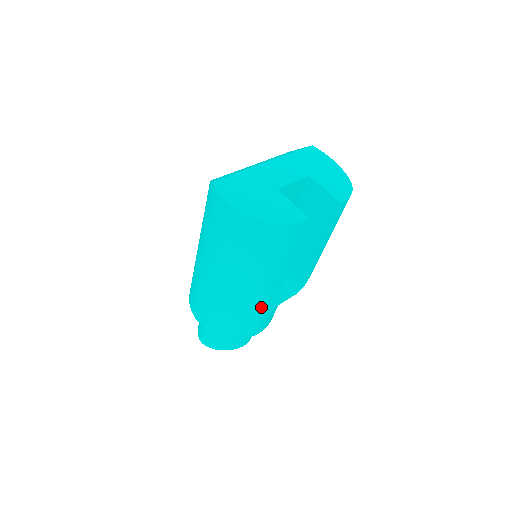
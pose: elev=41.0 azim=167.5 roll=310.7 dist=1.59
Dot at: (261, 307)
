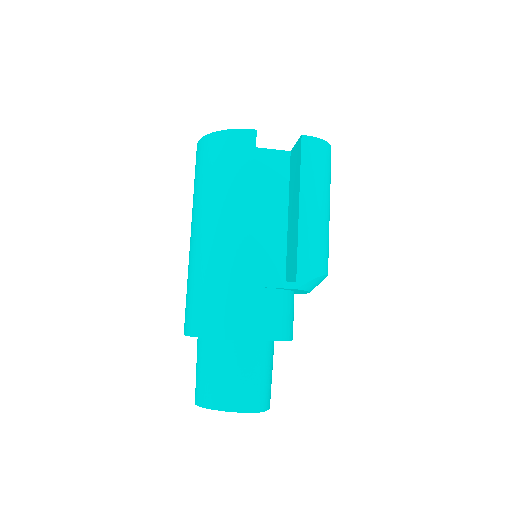
Dot at: (232, 267)
